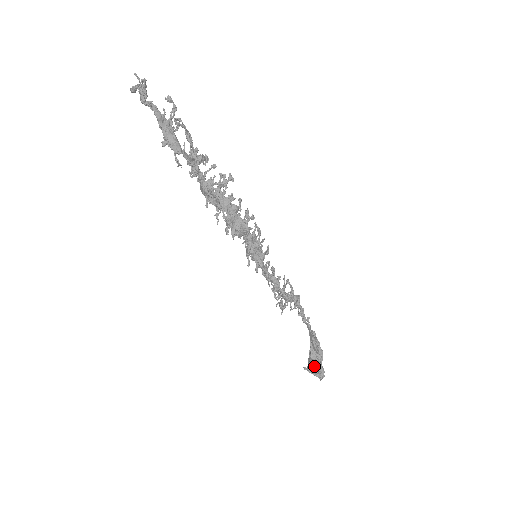
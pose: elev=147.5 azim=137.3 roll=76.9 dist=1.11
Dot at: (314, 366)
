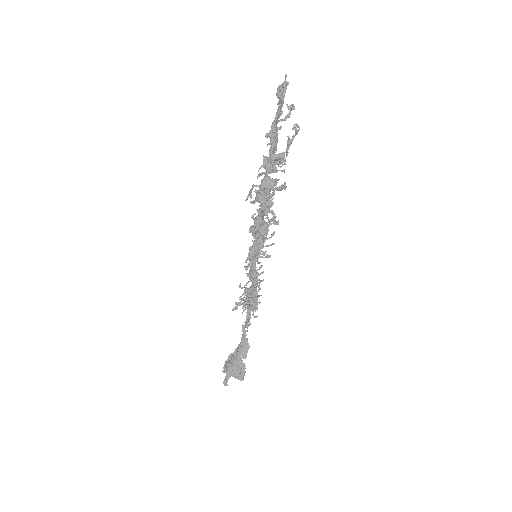
Dot at: (236, 369)
